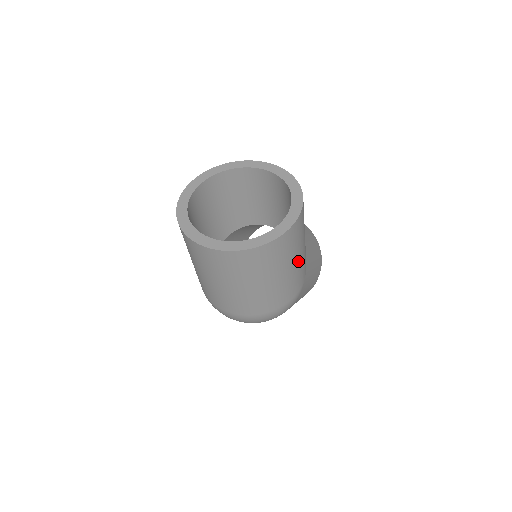
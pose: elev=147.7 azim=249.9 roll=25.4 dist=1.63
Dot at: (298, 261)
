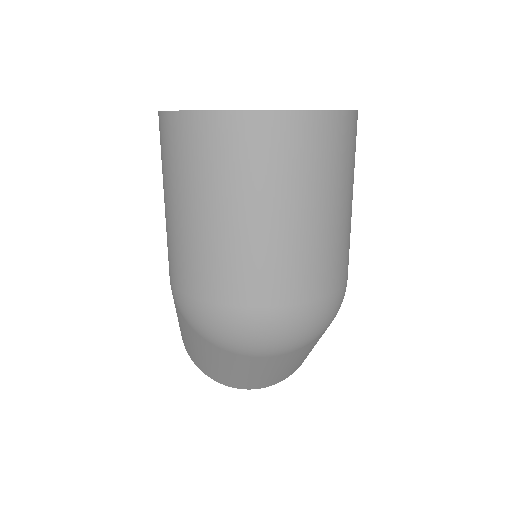
Dot at: occluded
